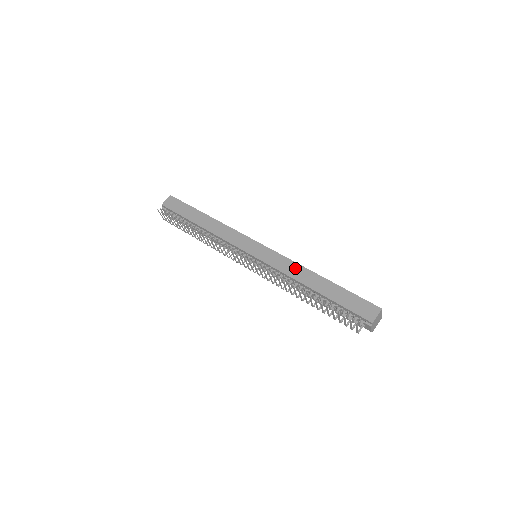
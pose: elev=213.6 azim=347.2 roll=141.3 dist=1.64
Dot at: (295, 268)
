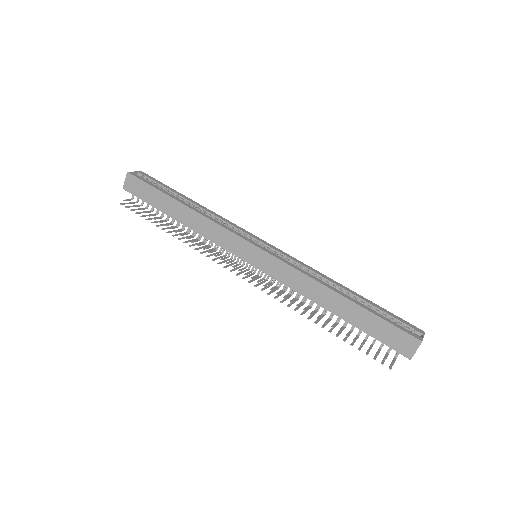
Dot at: (306, 283)
